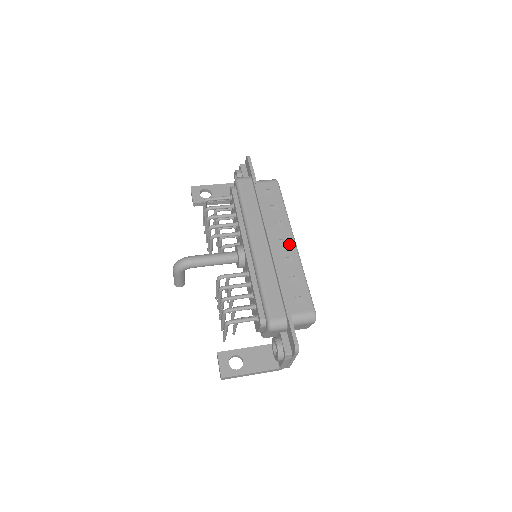
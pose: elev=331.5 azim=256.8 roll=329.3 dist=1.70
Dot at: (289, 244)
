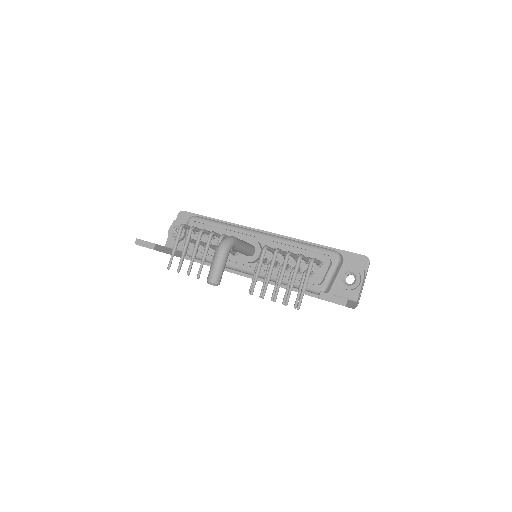
Dot at: occluded
